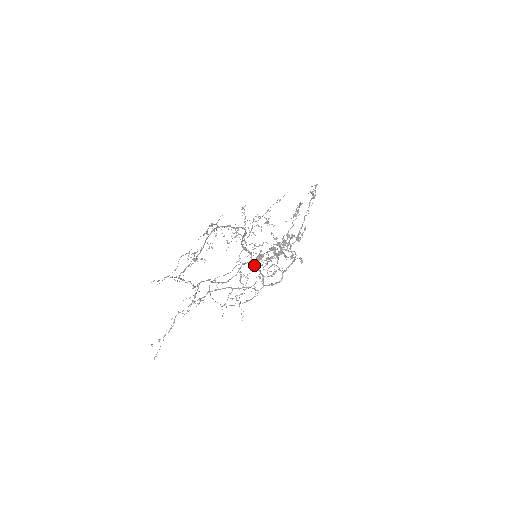
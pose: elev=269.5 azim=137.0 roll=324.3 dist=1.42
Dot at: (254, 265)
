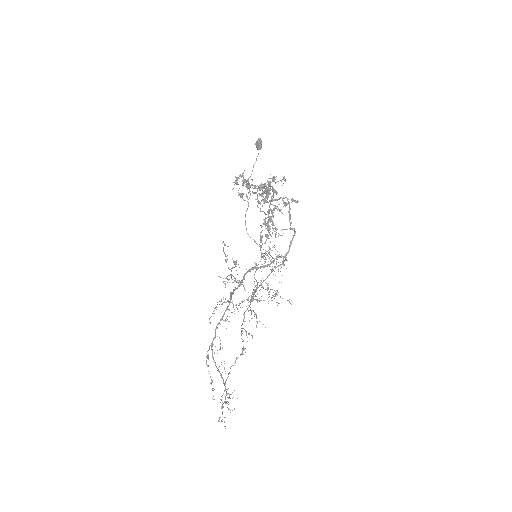
Dot at: occluded
